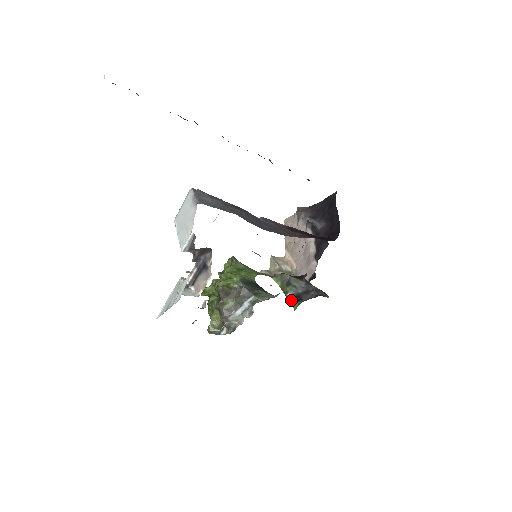
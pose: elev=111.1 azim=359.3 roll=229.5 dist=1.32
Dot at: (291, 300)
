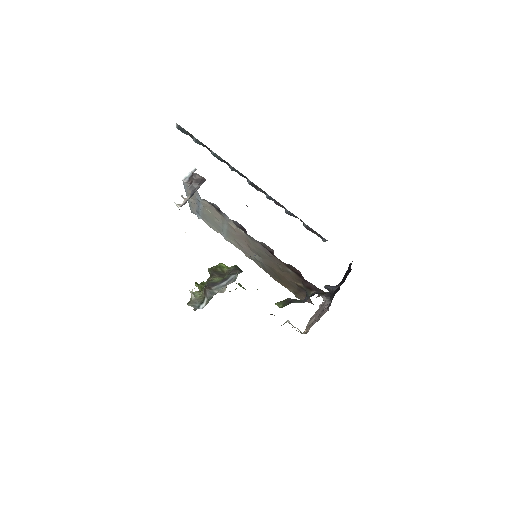
Dot at: occluded
